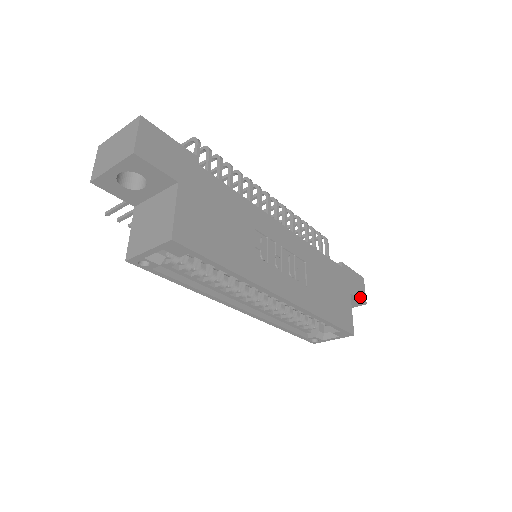
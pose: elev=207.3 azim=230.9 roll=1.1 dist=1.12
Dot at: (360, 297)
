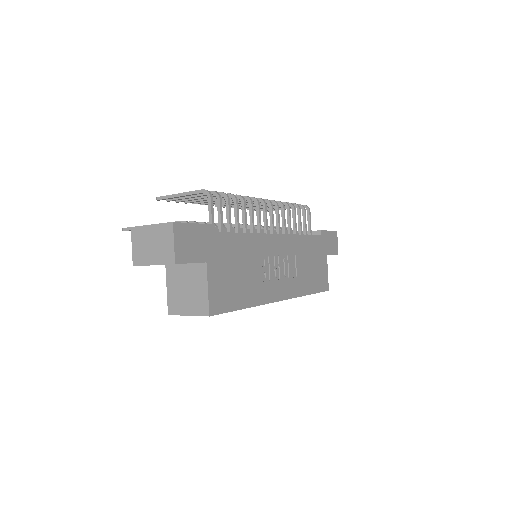
Dot at: (334, 252)
